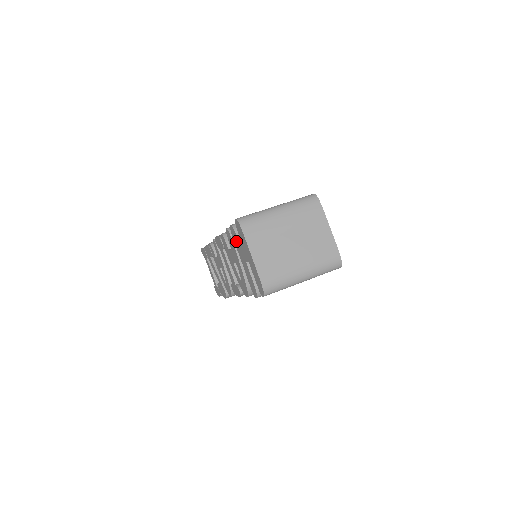
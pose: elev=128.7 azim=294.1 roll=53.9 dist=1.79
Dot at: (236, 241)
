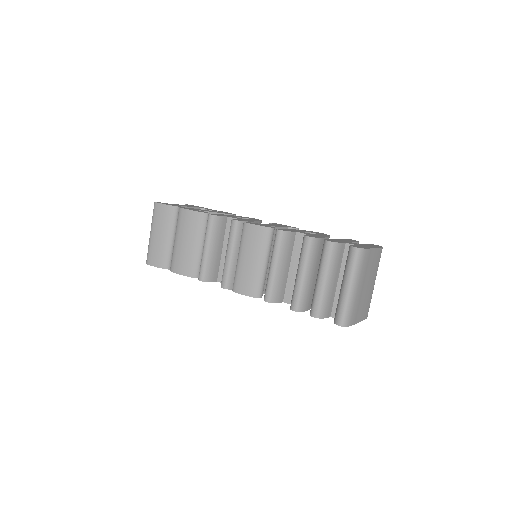
Dot at: occluded
